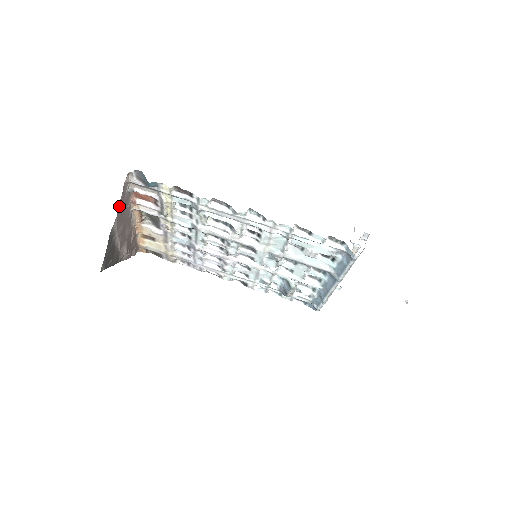
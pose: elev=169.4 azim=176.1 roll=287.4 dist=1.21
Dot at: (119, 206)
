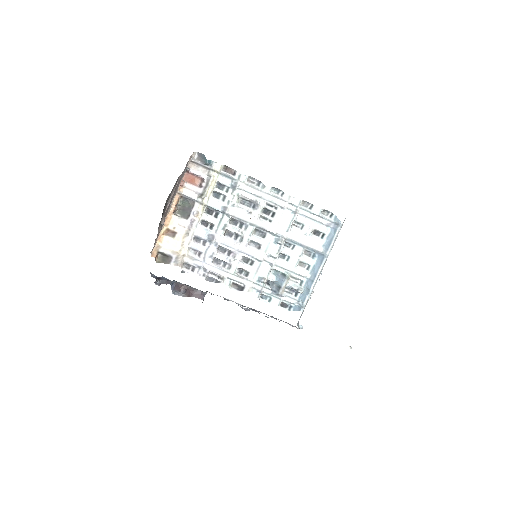
Dot at: (185, 167)
